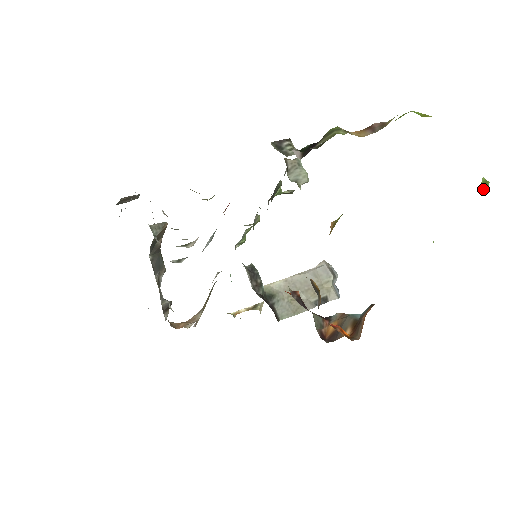
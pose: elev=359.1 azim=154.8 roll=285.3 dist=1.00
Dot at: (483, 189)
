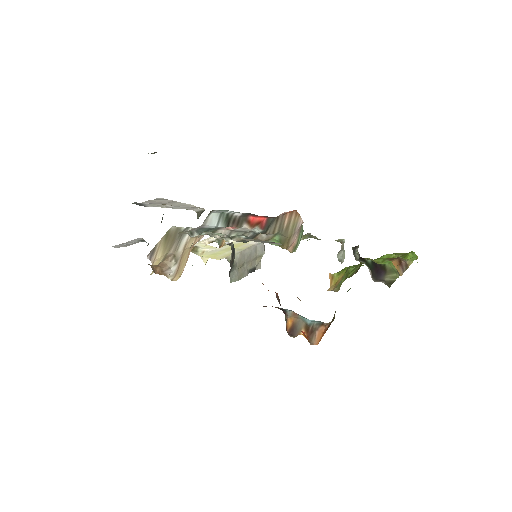
Dot at: occluded
